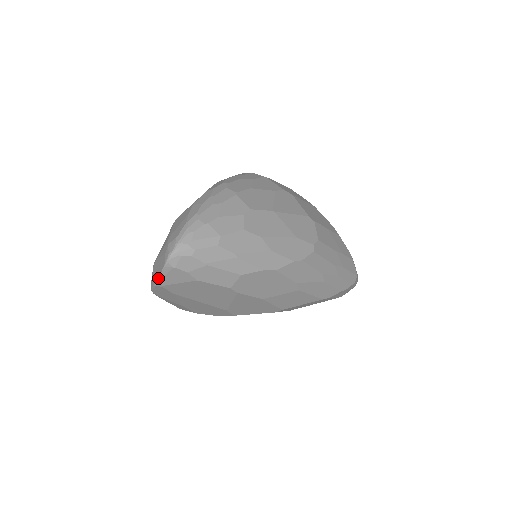
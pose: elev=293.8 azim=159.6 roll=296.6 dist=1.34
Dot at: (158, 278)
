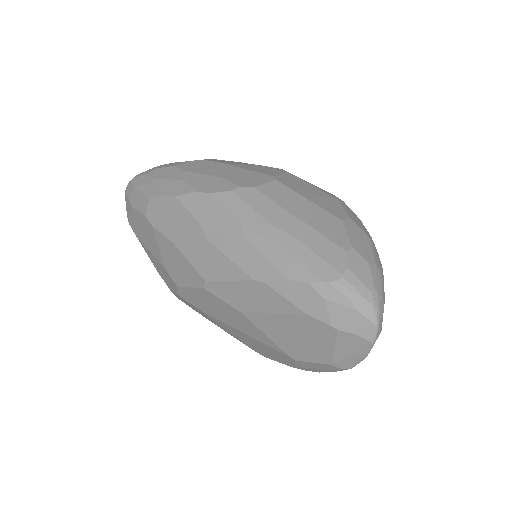
Dot at: (127, 214)
